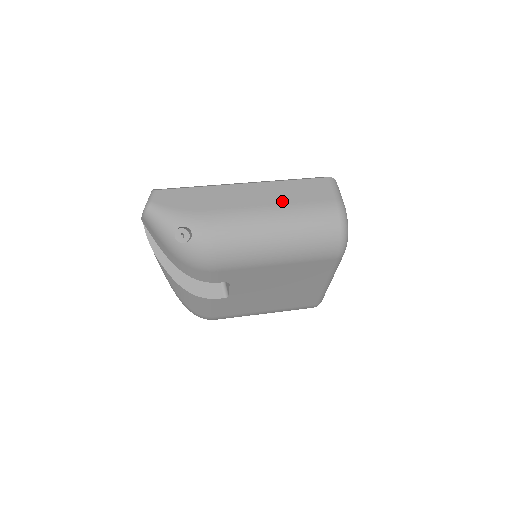
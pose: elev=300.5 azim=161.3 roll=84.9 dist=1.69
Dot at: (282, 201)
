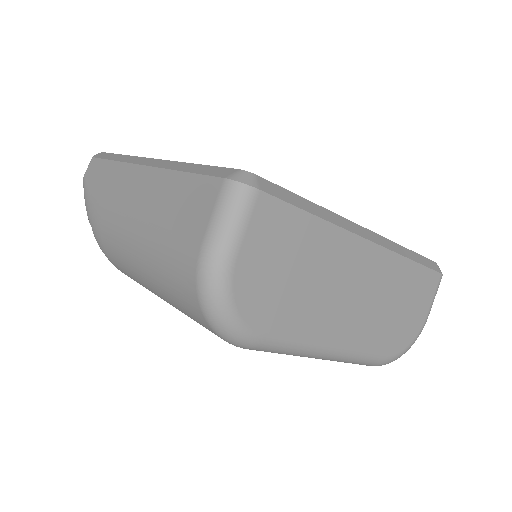
Dot at: (151, 216)
